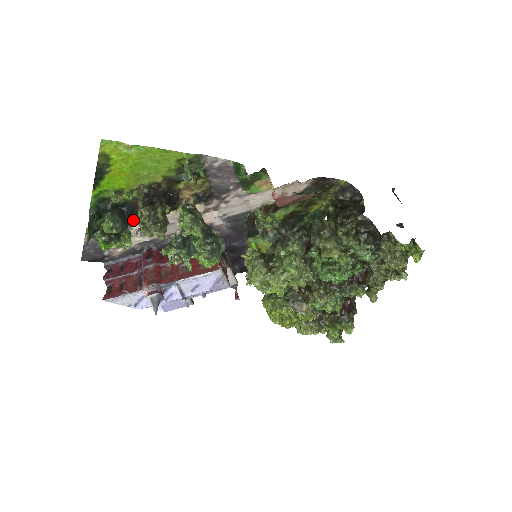
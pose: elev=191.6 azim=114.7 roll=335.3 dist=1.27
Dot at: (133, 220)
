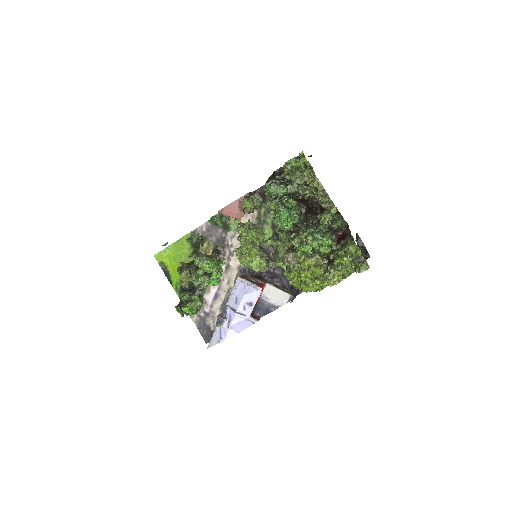
Dot at: (201, 292)
